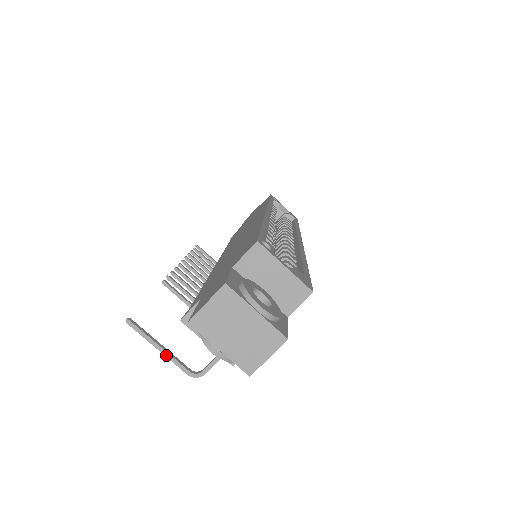
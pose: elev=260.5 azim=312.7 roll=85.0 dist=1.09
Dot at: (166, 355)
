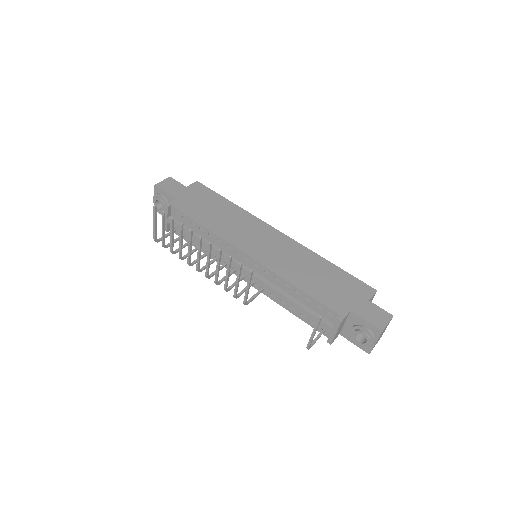
Dot at: (313, 337)
